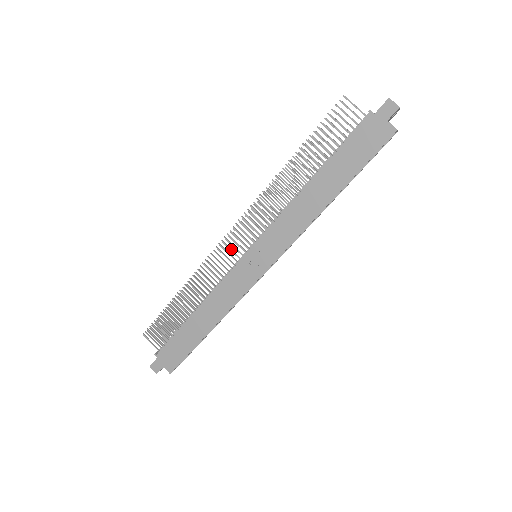
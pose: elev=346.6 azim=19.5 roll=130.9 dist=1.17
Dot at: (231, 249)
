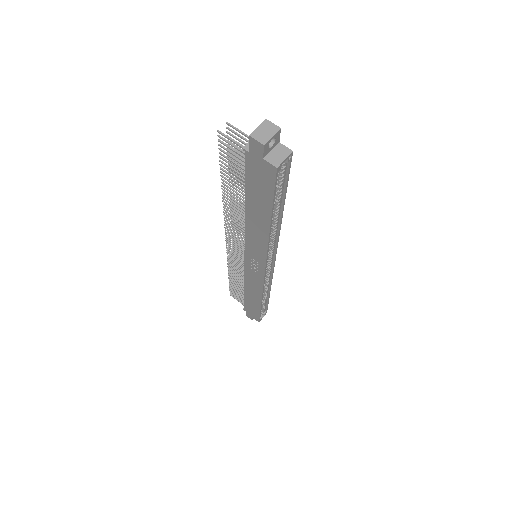
Dot at: (235, 252)
